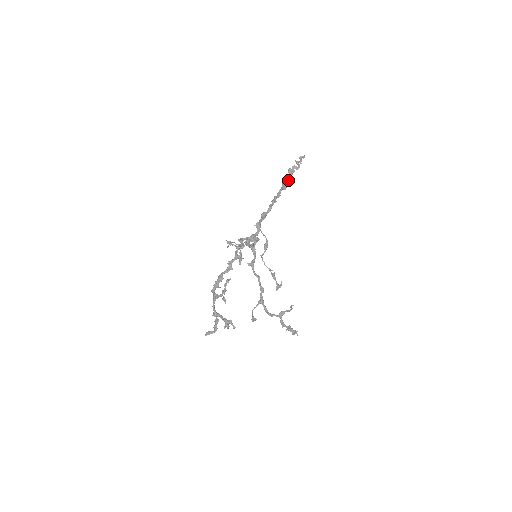
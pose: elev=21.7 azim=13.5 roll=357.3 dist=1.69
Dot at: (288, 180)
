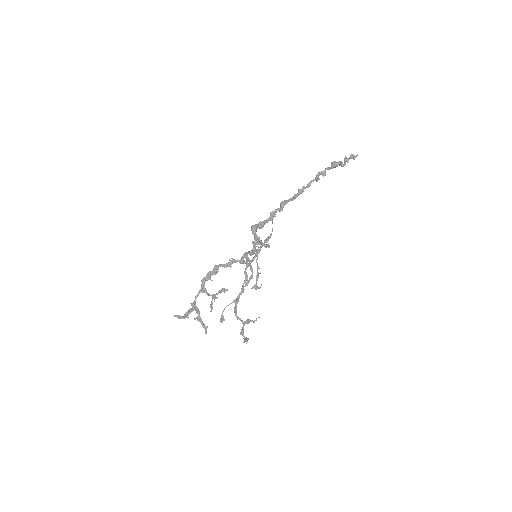
Dot at: occluded
